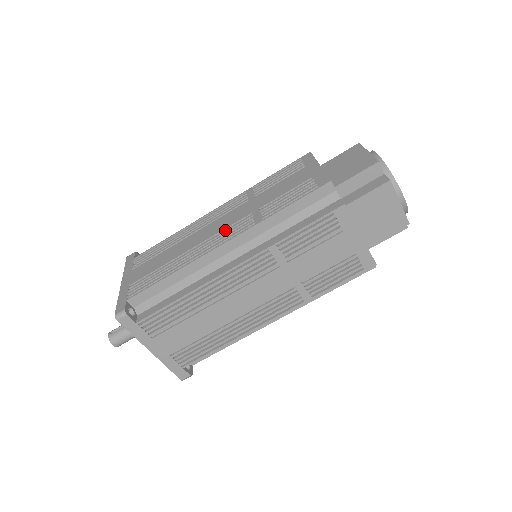
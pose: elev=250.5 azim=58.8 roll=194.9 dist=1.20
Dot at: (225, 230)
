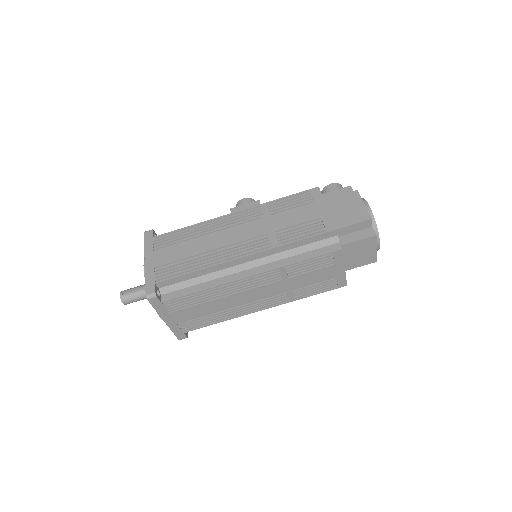
Dot at: (244, 242)
